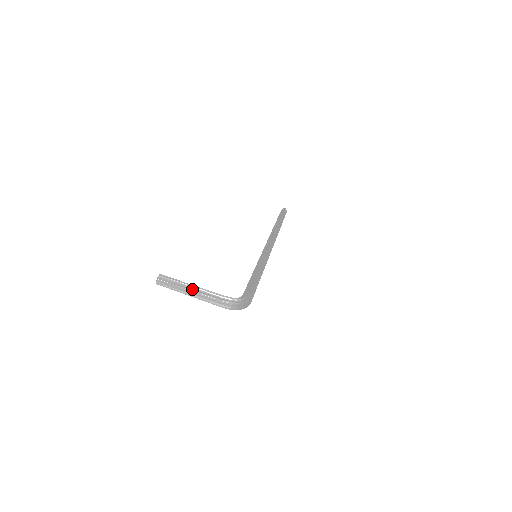
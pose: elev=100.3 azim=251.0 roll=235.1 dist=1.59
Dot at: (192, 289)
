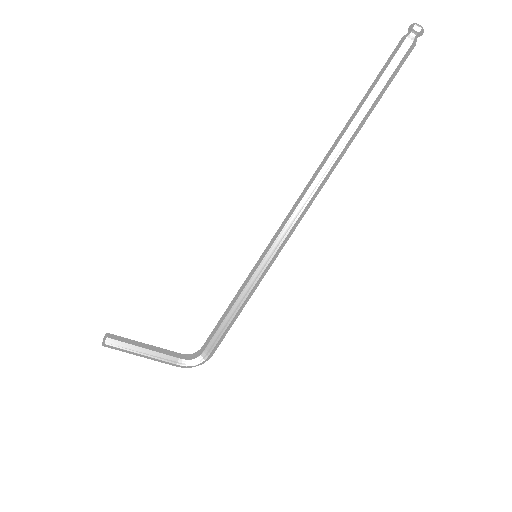
Dot at: occluded
